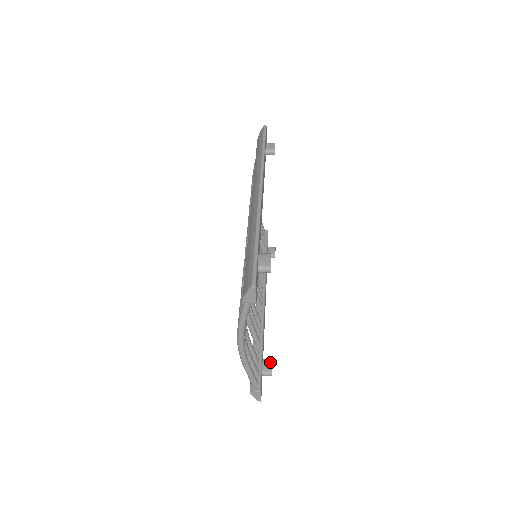
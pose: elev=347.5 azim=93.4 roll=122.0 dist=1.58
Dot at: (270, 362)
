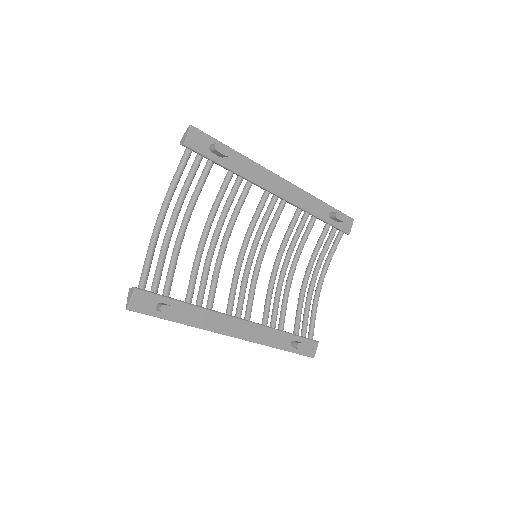
Dot at: occluded
